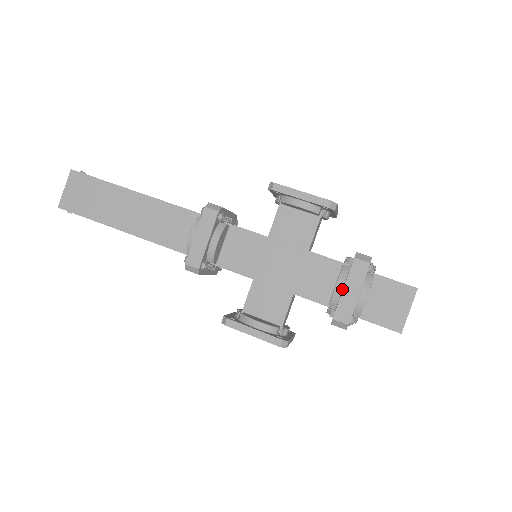
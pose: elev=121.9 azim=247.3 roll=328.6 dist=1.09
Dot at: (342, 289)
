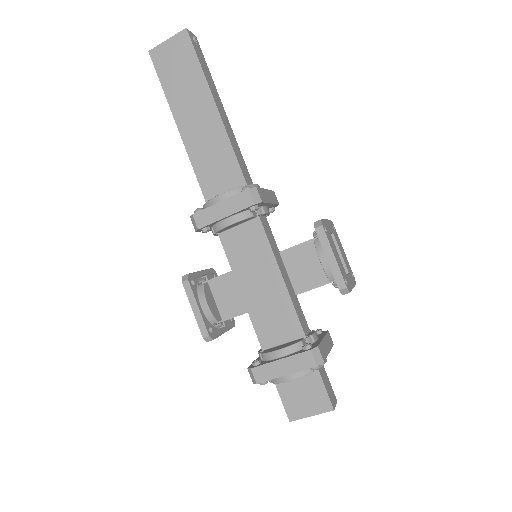
Dot at: (280, 357)
